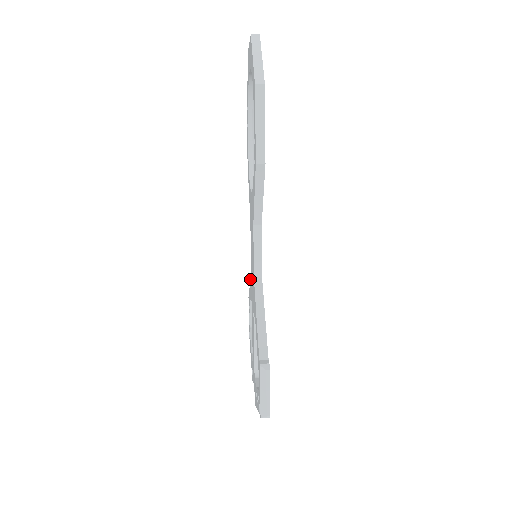
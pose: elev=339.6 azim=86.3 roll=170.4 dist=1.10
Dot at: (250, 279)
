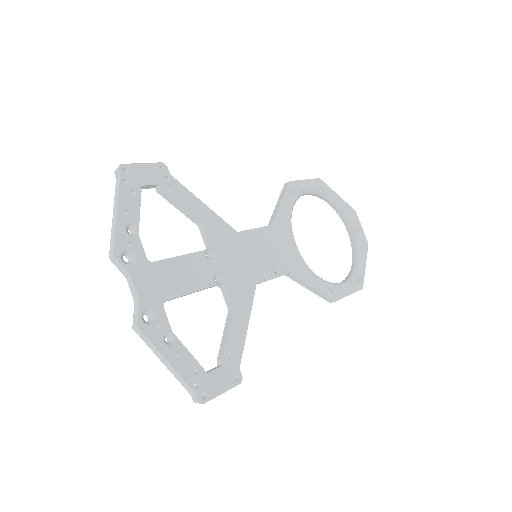
Dot at: occluded
